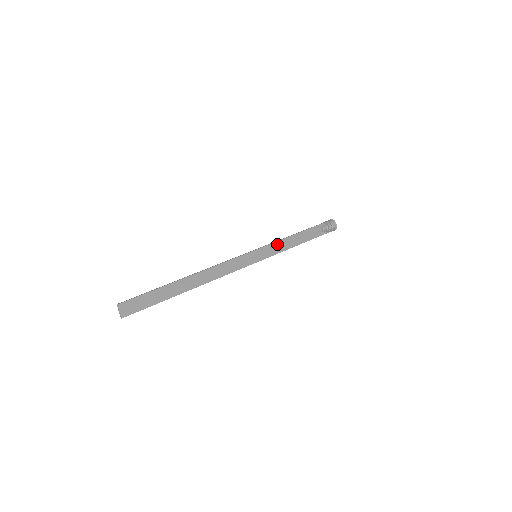
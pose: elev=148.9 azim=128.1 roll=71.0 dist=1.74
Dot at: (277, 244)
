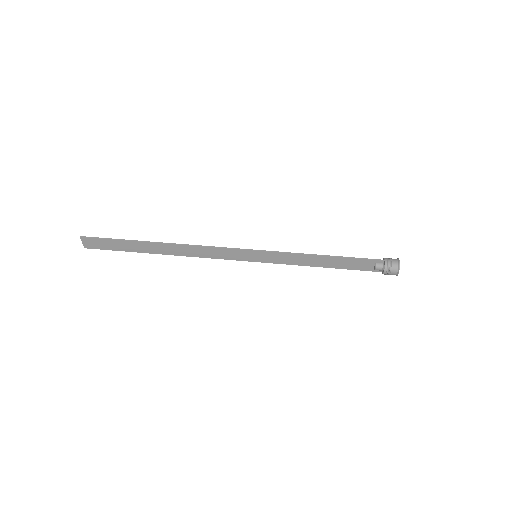
Dot at: (292, 256)
